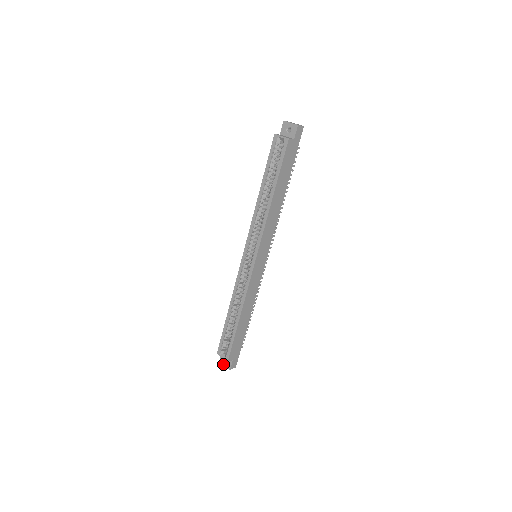
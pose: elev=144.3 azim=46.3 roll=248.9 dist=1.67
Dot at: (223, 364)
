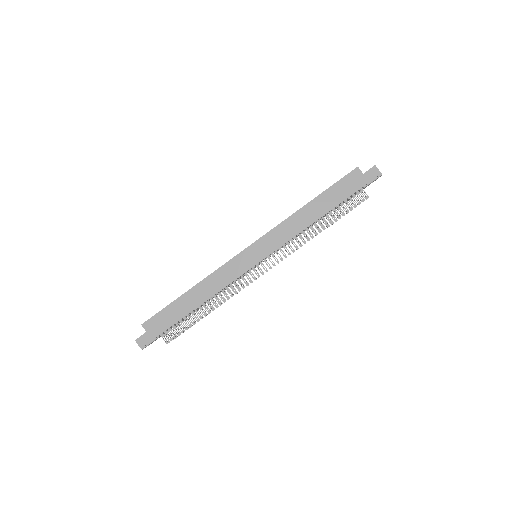
Dot at: occluded
